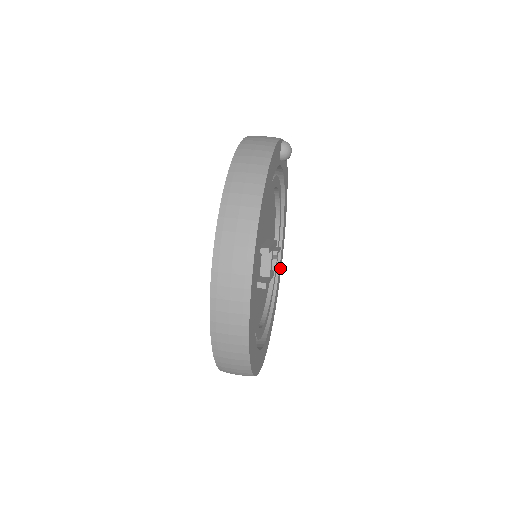
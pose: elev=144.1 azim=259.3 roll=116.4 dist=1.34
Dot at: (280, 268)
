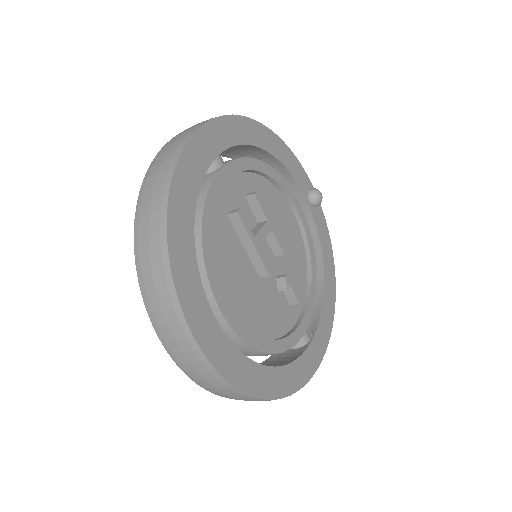
Dot at: (306, 367)
